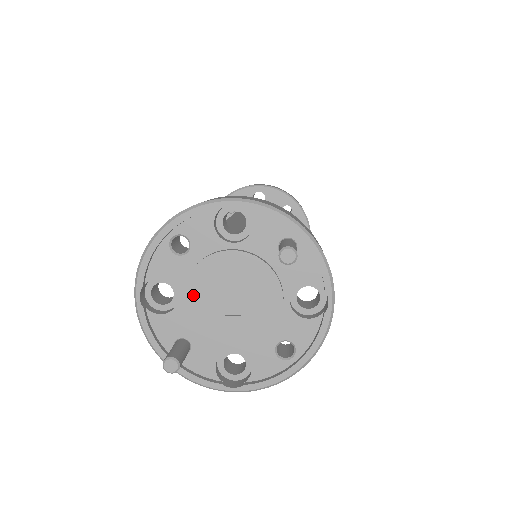
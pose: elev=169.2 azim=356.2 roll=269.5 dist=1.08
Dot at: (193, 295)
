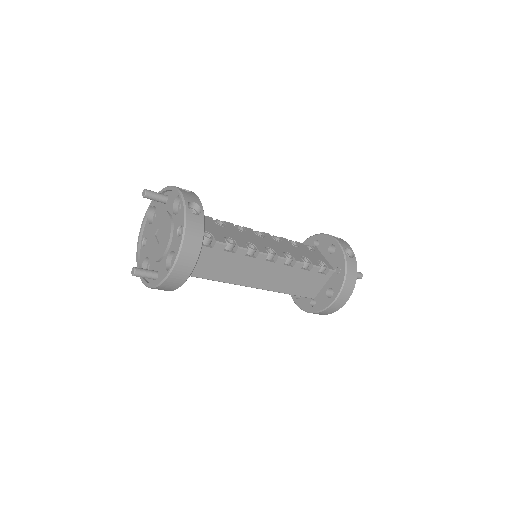
Dot at: (150, 251)
